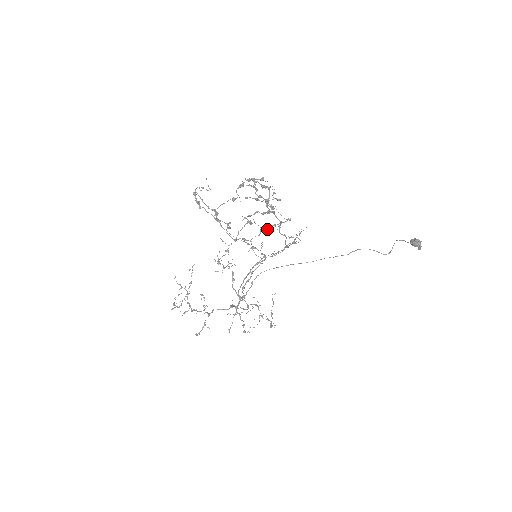
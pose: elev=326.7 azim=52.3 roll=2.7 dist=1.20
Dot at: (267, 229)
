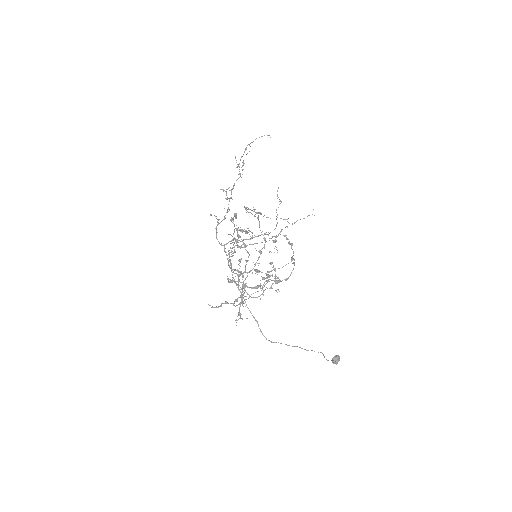
Dot at: (270, 264)
